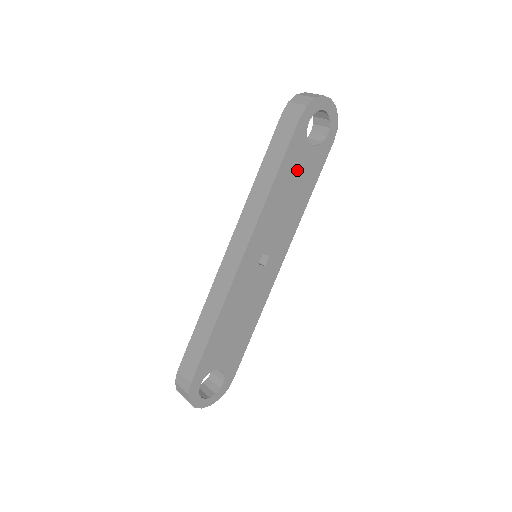
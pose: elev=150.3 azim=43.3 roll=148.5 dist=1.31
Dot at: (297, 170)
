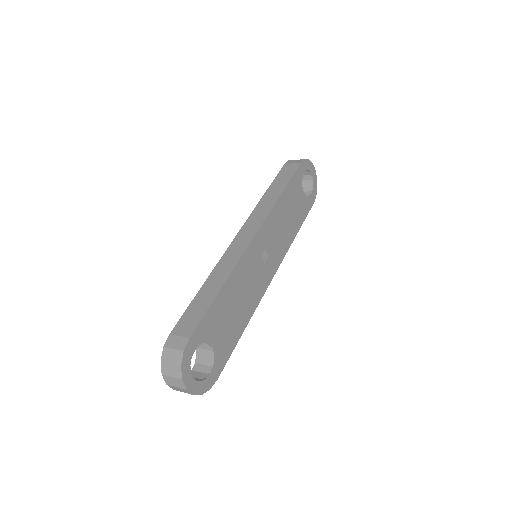
Dot at: (294, 201)
